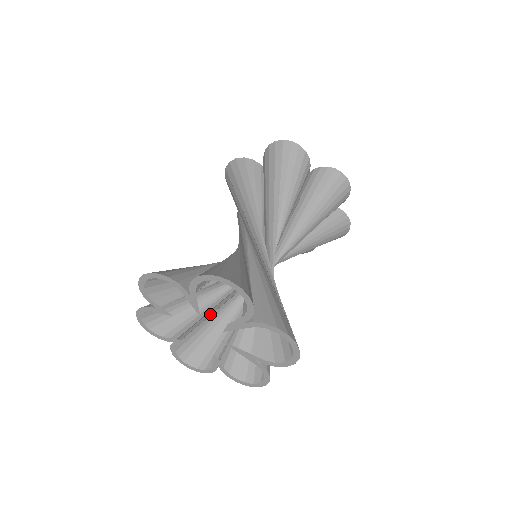
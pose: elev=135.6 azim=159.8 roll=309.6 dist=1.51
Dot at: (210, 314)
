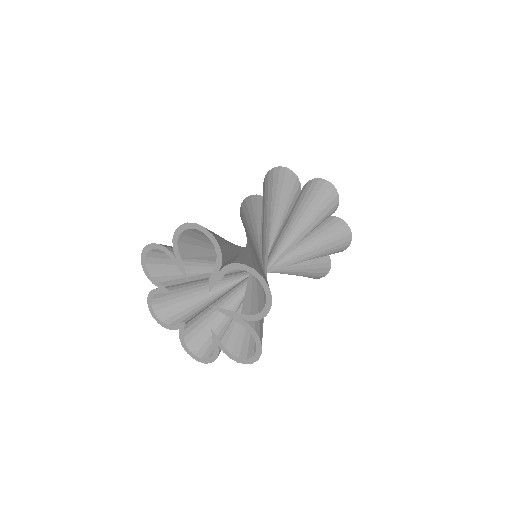
Dot at: occluded
